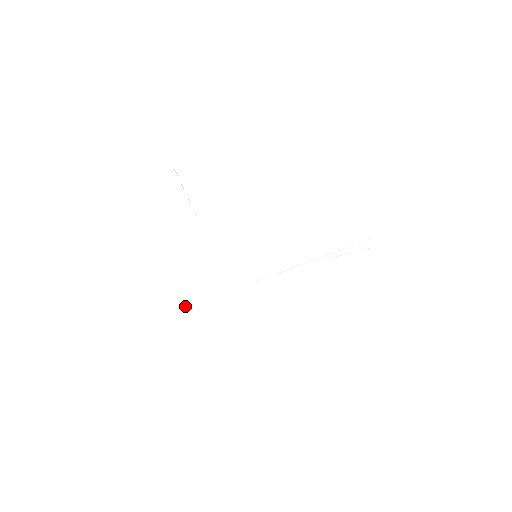
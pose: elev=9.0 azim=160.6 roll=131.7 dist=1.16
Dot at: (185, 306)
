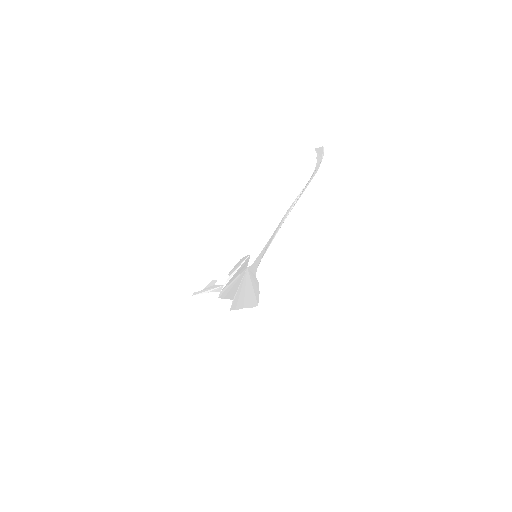
Dot at: (236, 306)
